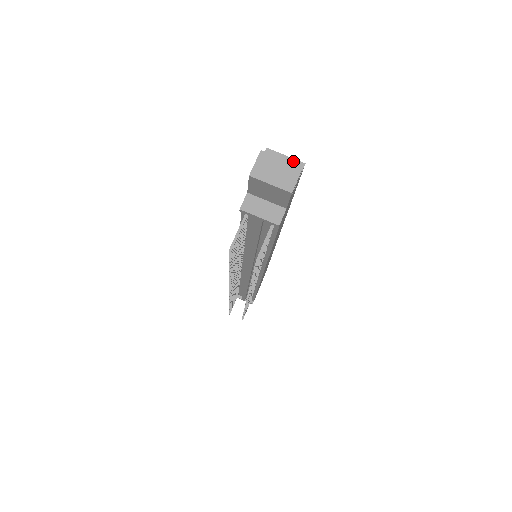
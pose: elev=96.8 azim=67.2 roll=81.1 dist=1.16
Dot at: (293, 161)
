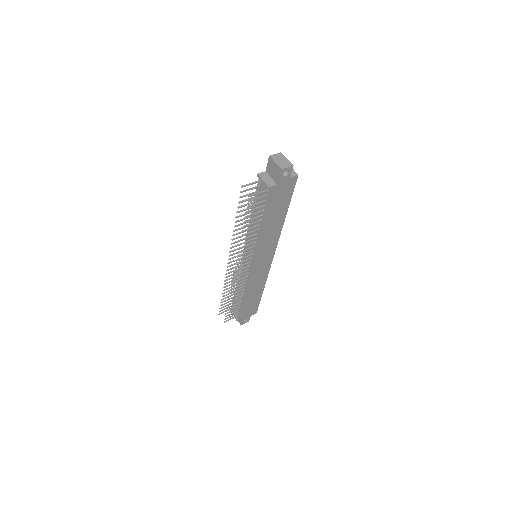
Dot at: (294, 171)
